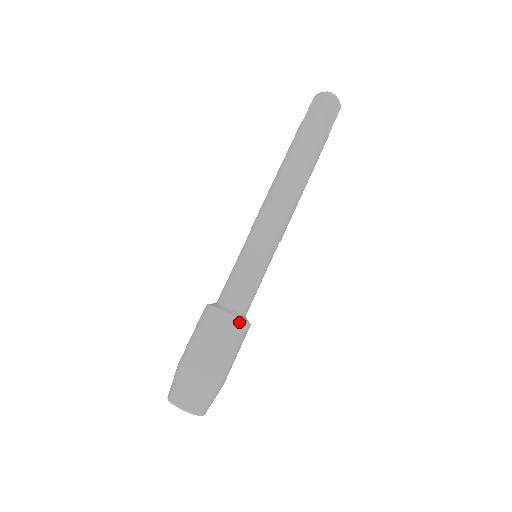
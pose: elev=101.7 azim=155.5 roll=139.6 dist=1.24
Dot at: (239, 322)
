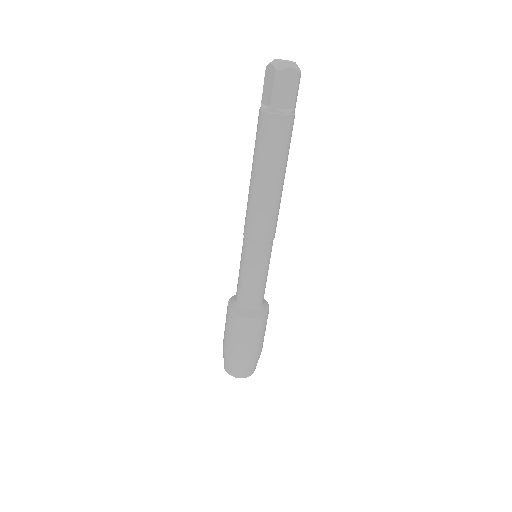
Dot at: (252, 320)
